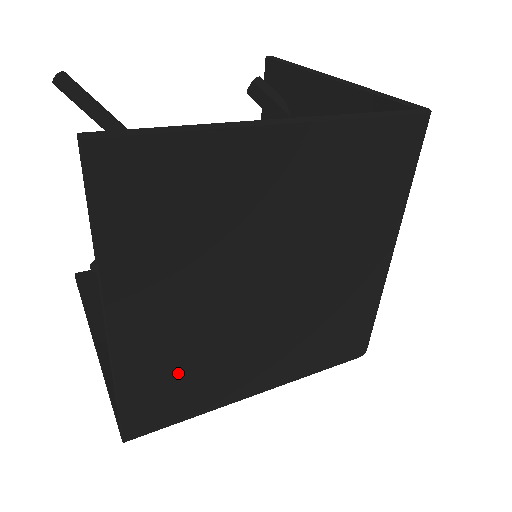
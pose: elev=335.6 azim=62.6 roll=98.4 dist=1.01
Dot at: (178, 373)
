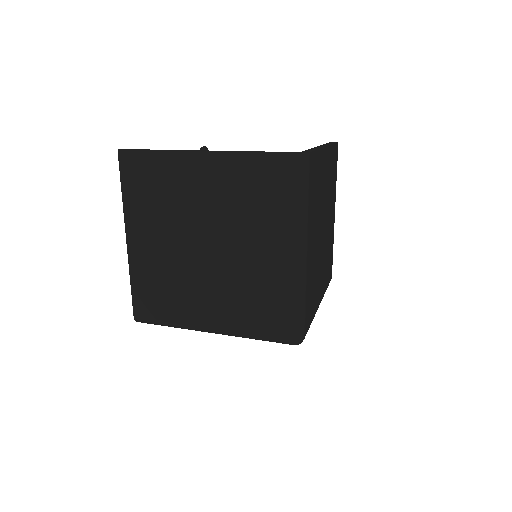
Dot at: (159, 286)
